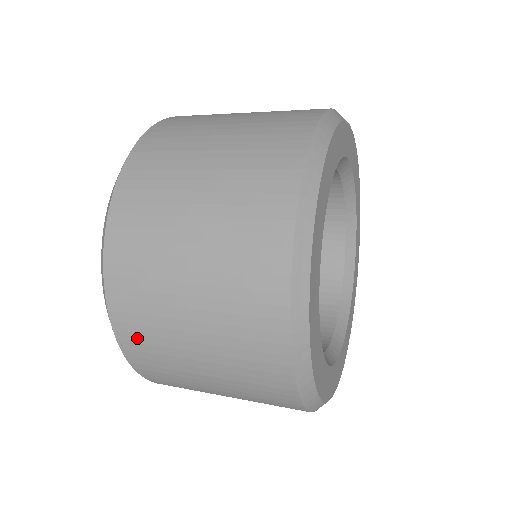
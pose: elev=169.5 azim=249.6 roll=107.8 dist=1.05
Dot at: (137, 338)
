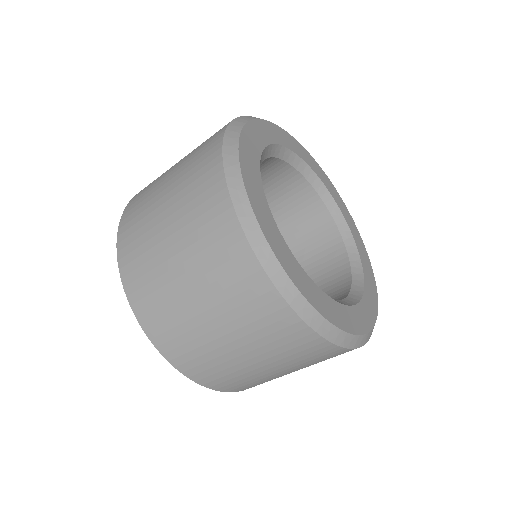
Dot at: (133, 210)
